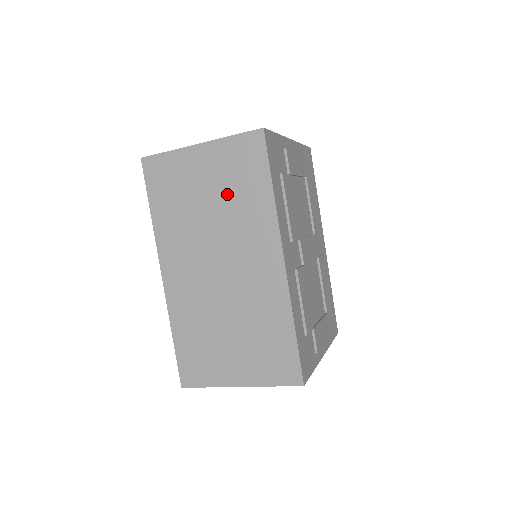
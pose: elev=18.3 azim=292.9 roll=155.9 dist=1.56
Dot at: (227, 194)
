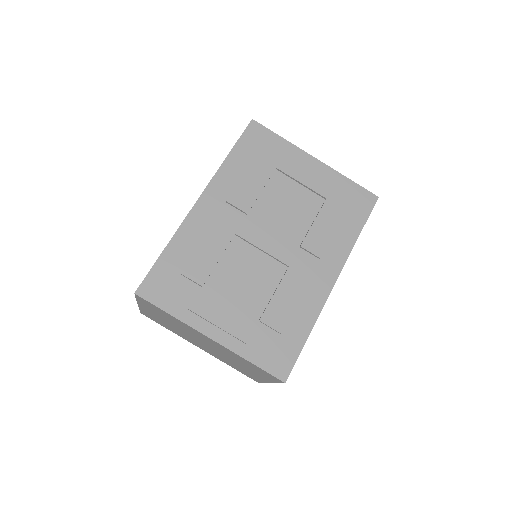
Dot at: occluded
